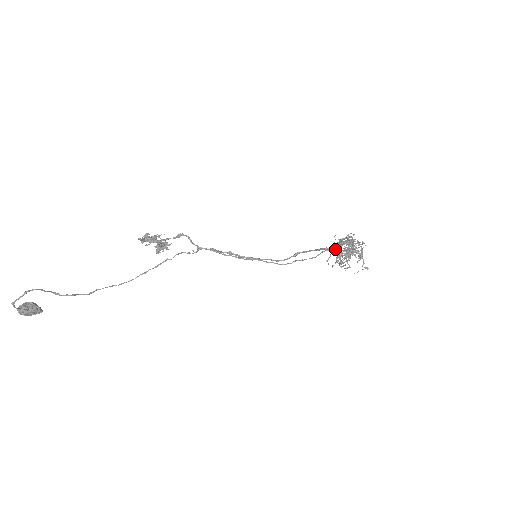
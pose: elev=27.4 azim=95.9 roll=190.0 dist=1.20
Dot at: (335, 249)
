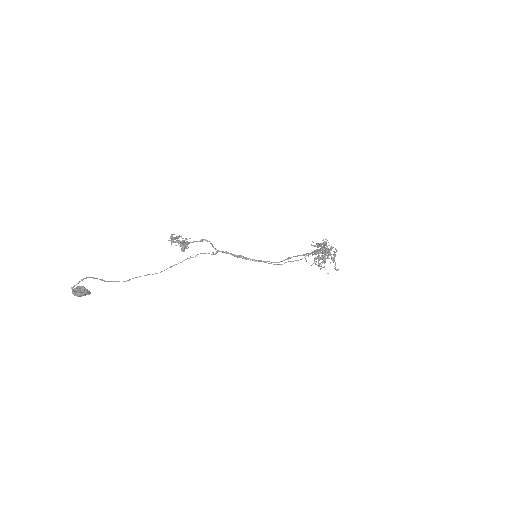
Dot at: (313, 251)
